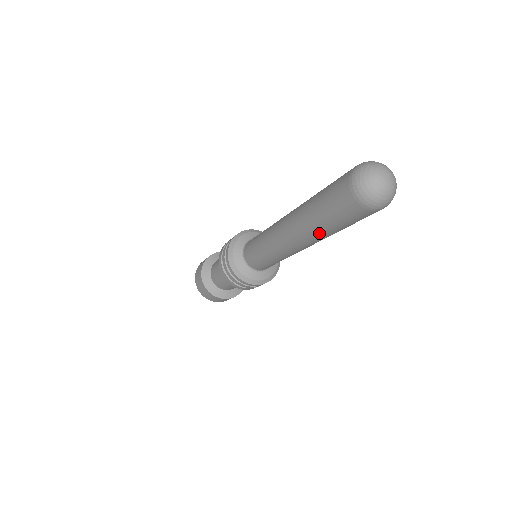
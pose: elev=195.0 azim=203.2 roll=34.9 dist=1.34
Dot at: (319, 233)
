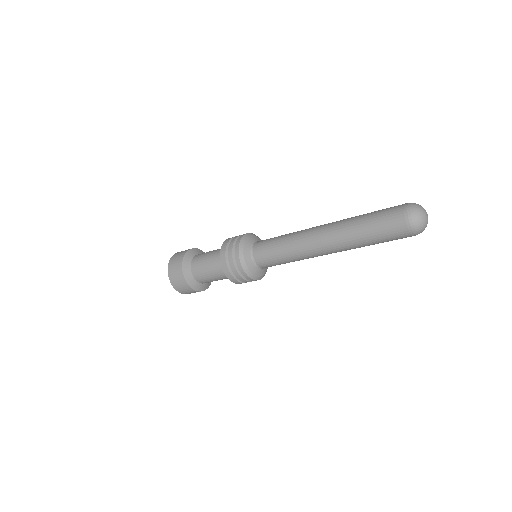
Dot at: (357, 246)
